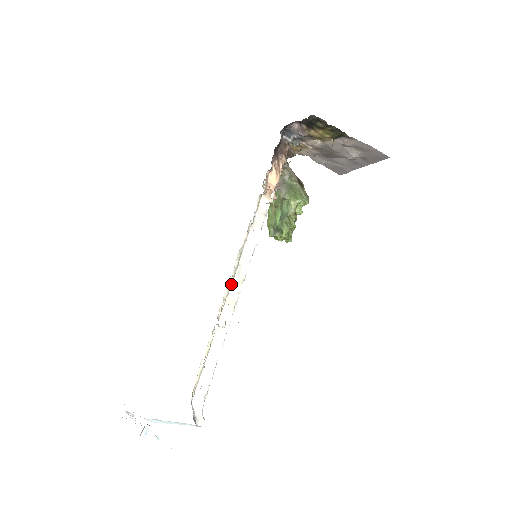
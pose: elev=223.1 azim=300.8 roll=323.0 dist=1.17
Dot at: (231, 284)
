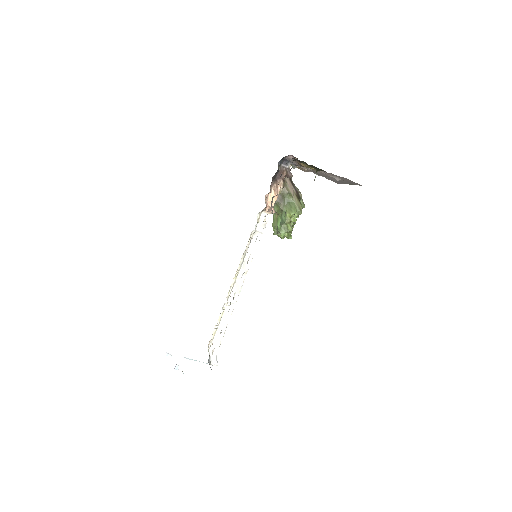
Dot at: (238, 275)
